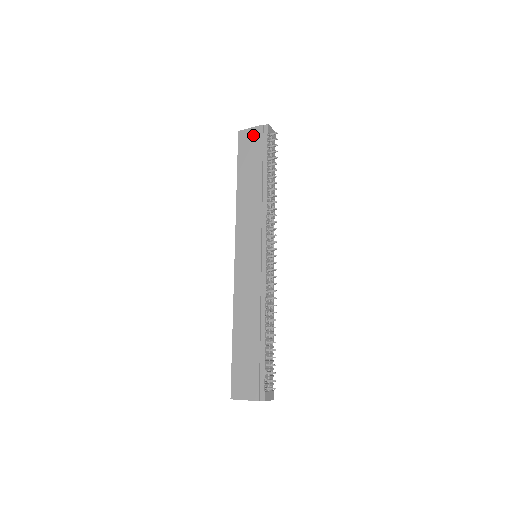
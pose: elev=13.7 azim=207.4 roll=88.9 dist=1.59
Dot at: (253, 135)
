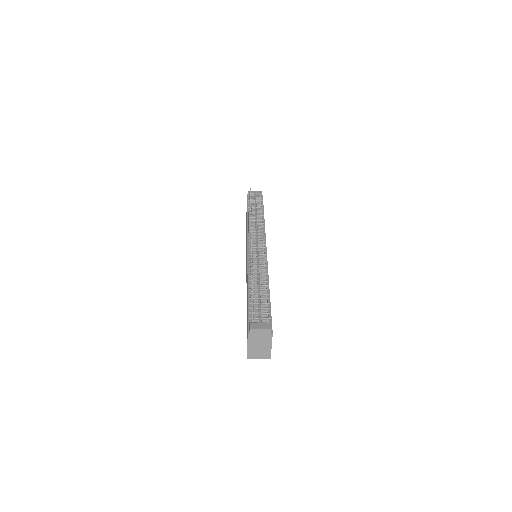
Dot at: occluded
